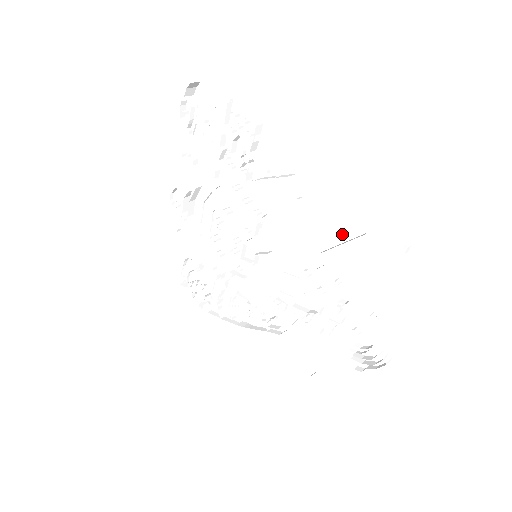
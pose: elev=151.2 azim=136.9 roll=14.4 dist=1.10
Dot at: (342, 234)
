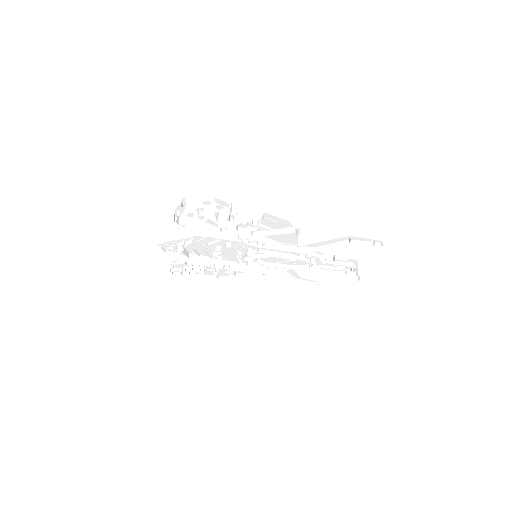
Dot at: (330, 242)
